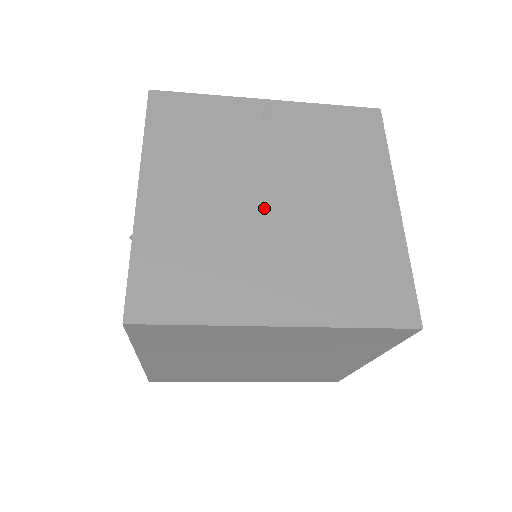
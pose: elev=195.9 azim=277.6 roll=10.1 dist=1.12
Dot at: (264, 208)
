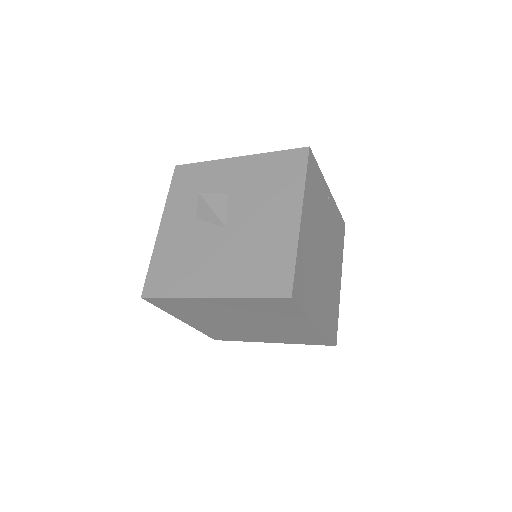
Dot at: (322, 257)
